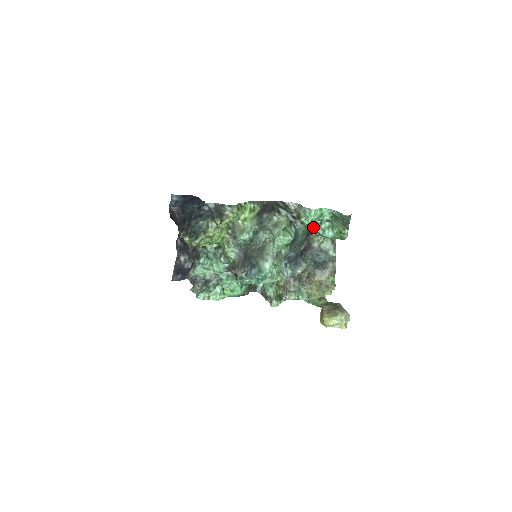
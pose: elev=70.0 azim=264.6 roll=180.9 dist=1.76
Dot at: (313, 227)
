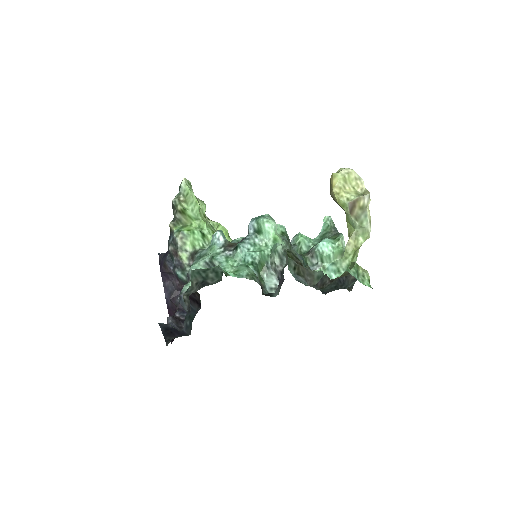
Dot at: (309, 252)
